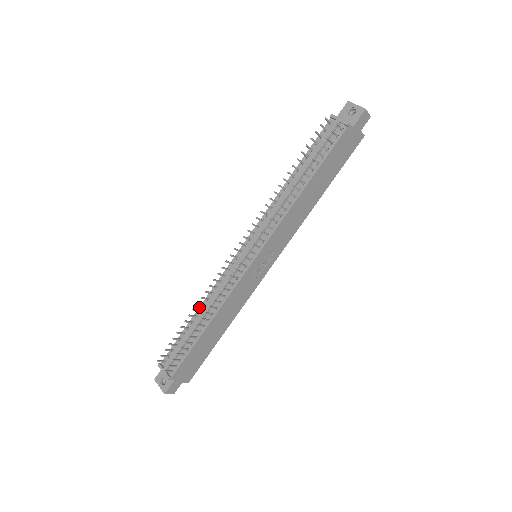
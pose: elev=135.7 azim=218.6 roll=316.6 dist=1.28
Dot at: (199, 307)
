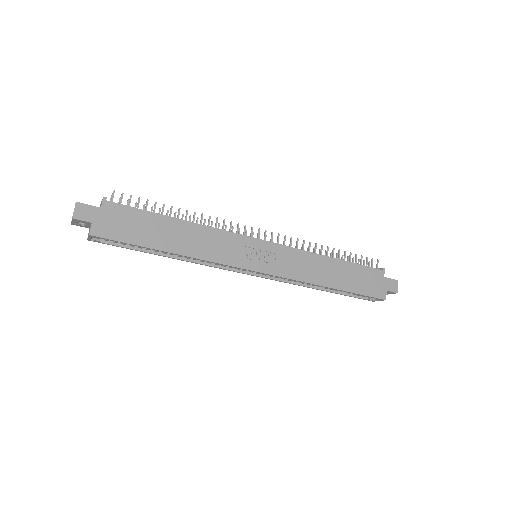
Dot at: occluded
